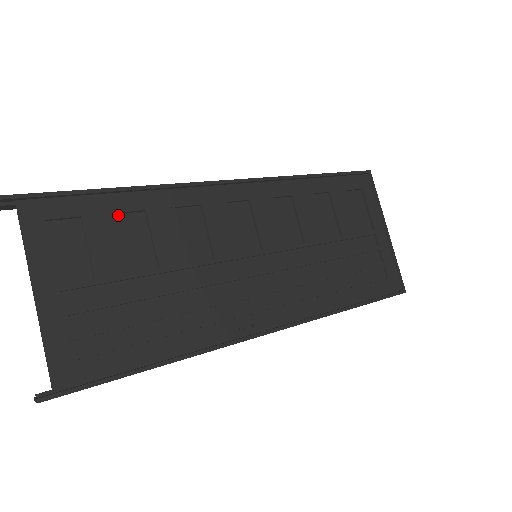
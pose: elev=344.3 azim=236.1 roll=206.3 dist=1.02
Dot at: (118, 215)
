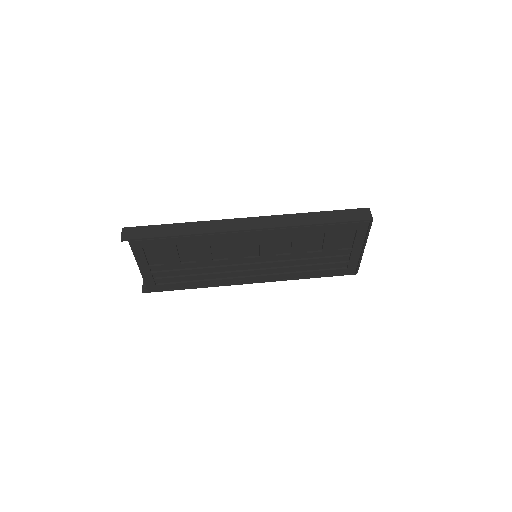
Dot at: (178, 243)
